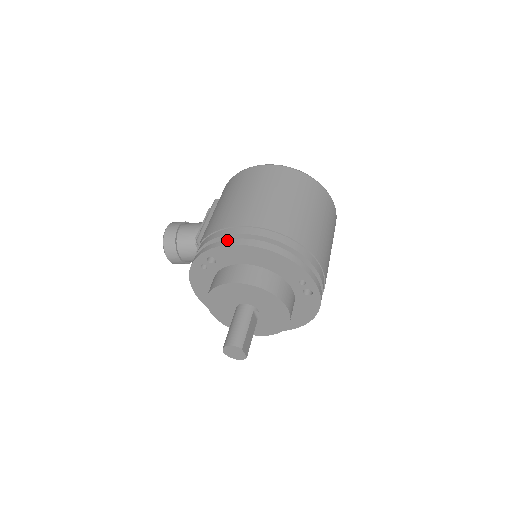
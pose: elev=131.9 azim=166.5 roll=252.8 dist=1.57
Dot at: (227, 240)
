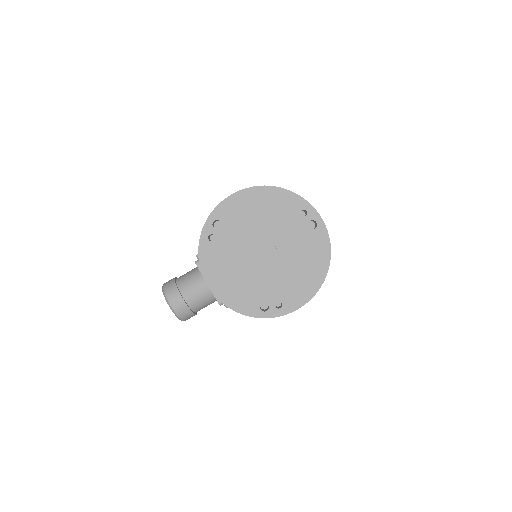
Dot at: occluded
